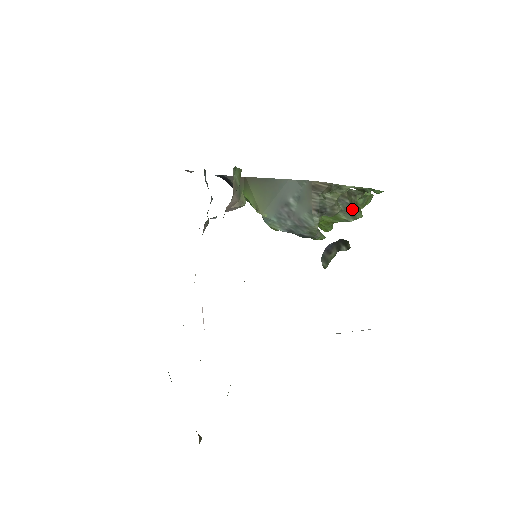
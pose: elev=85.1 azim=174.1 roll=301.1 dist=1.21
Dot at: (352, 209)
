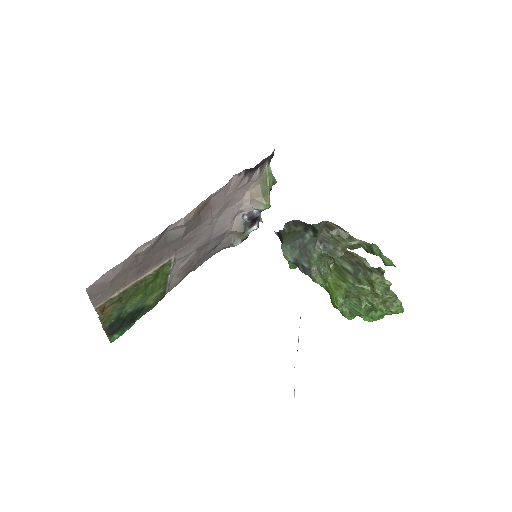
Dot at: (361, 276)
